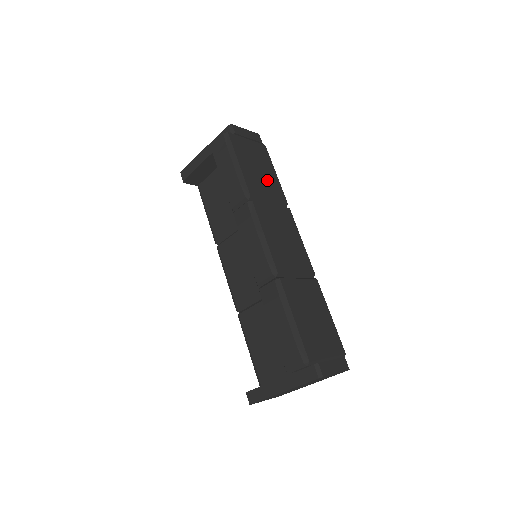
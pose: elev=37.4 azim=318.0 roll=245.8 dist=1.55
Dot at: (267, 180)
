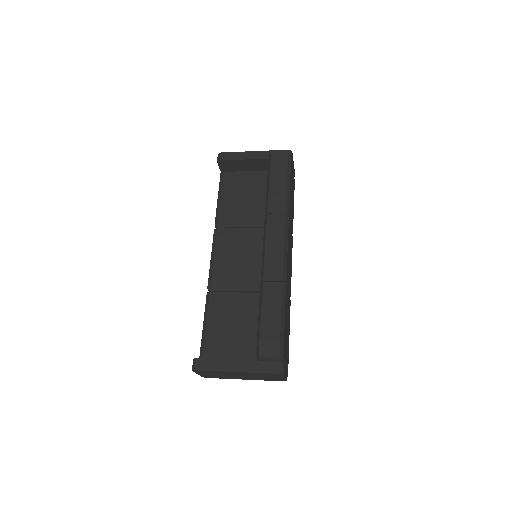
Dot at: (292, 207)
